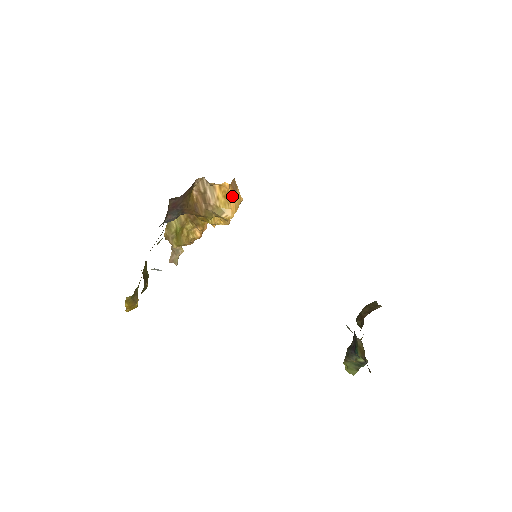
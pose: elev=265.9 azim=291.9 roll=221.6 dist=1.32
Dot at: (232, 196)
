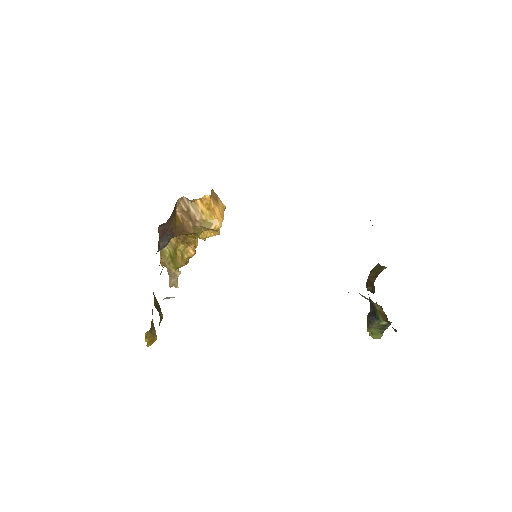
Dot at: (215, 206)
